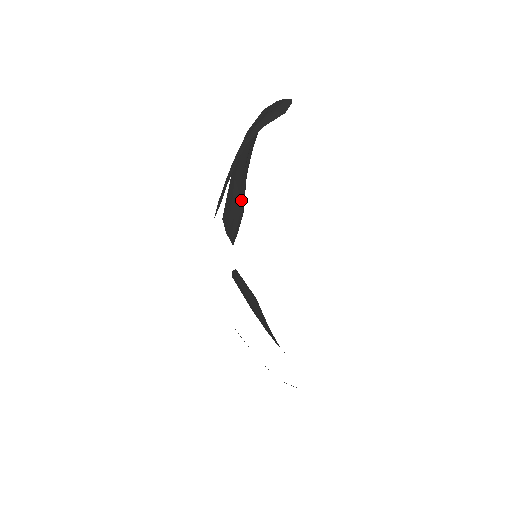
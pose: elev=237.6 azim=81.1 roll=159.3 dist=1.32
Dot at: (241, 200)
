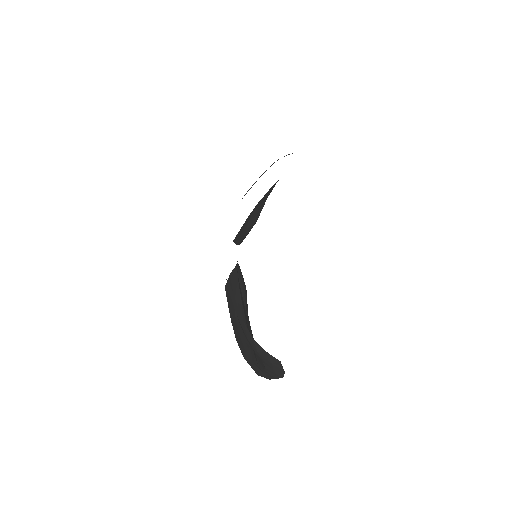
Dot at: (257, 217)
